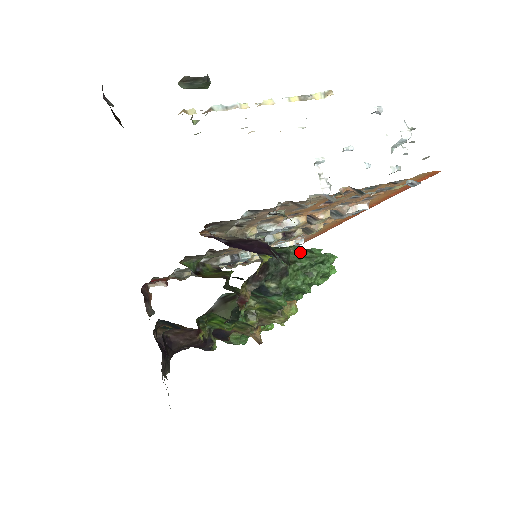
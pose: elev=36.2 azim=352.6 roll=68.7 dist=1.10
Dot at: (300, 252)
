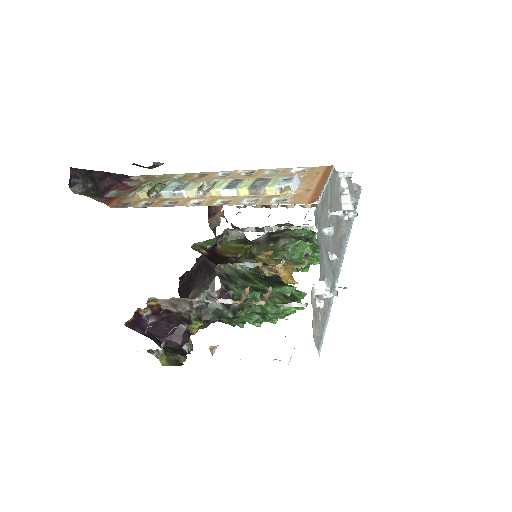
Dot at: (257, 300)
